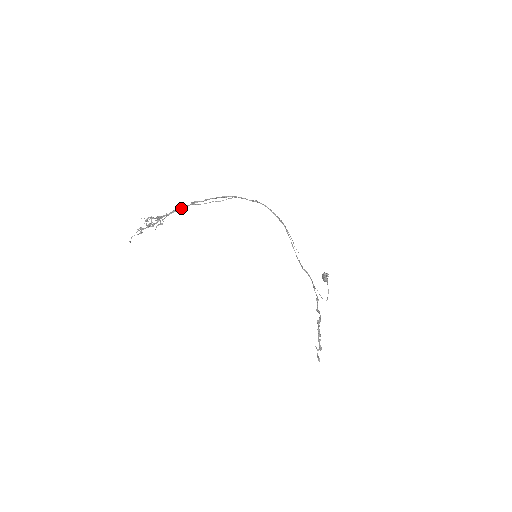
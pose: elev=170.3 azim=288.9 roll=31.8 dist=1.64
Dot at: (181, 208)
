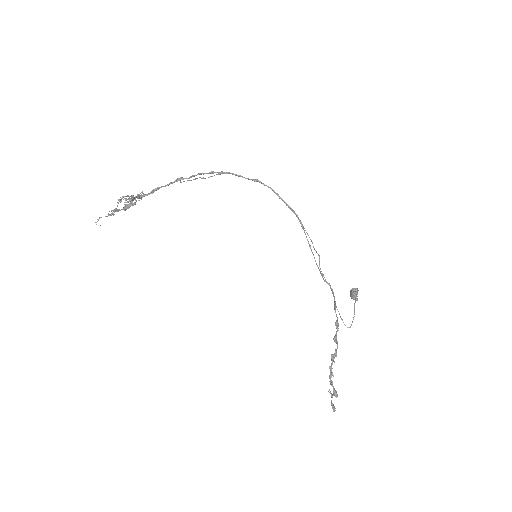
Dot at: (163, 186)
